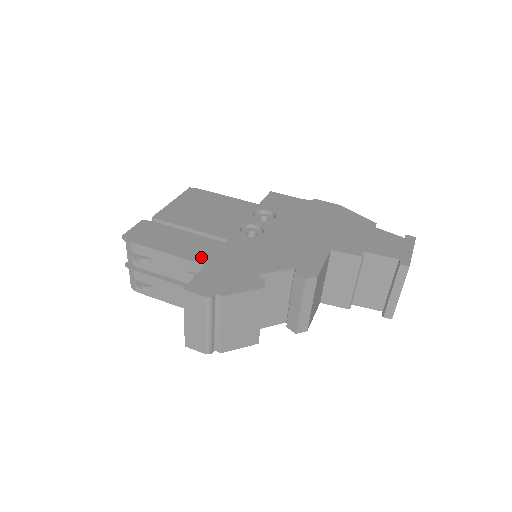
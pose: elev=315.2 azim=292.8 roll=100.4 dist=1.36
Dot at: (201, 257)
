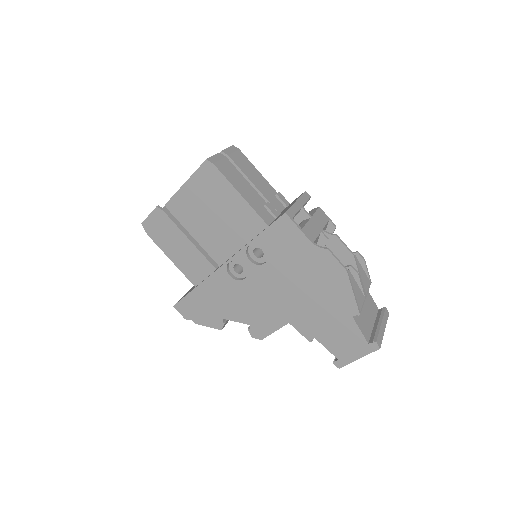
Dot at: (193, 276)
